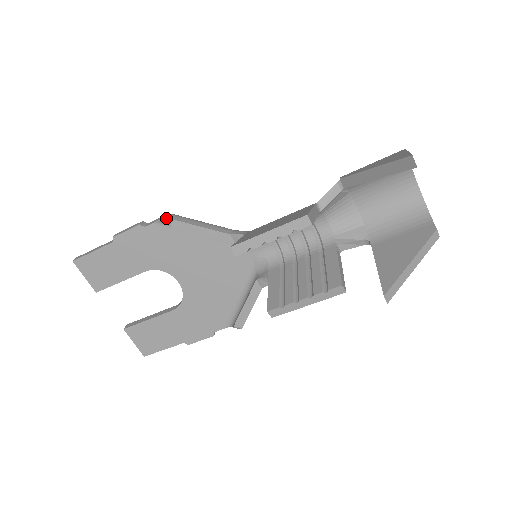
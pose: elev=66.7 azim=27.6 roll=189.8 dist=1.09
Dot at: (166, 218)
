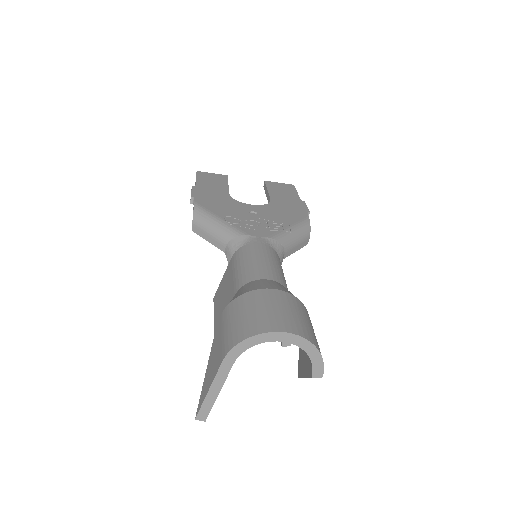
Dot at: occluded
